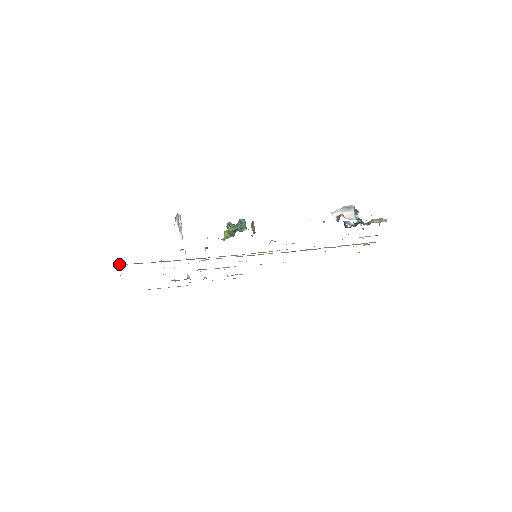
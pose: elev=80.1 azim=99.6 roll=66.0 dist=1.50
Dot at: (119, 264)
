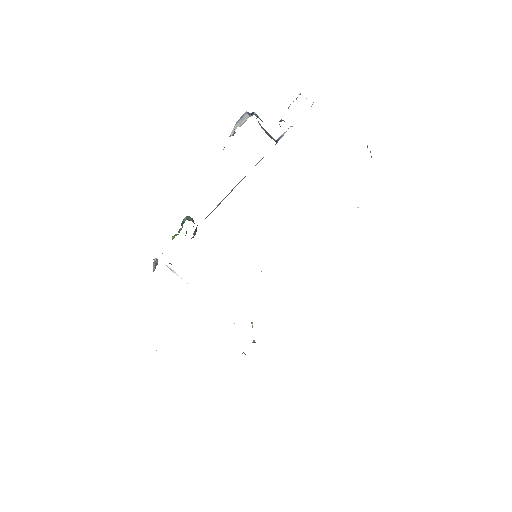
Dot at: occluded
